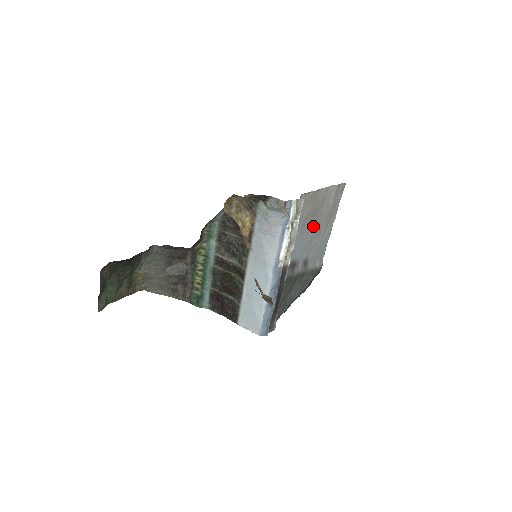
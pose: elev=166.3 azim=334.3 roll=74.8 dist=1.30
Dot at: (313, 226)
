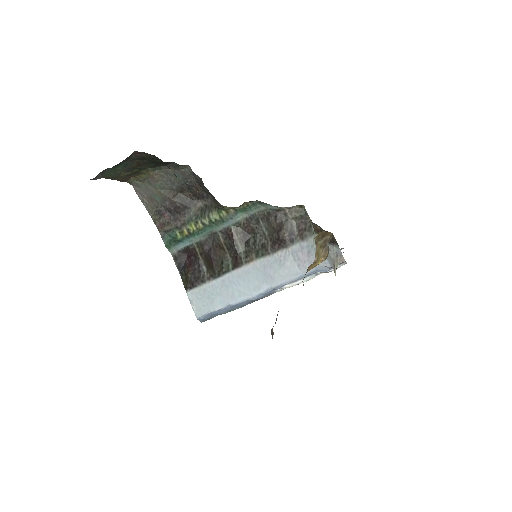
Dot at: occluded
